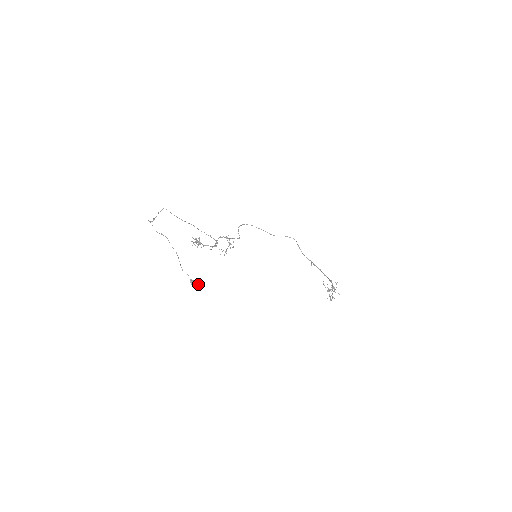
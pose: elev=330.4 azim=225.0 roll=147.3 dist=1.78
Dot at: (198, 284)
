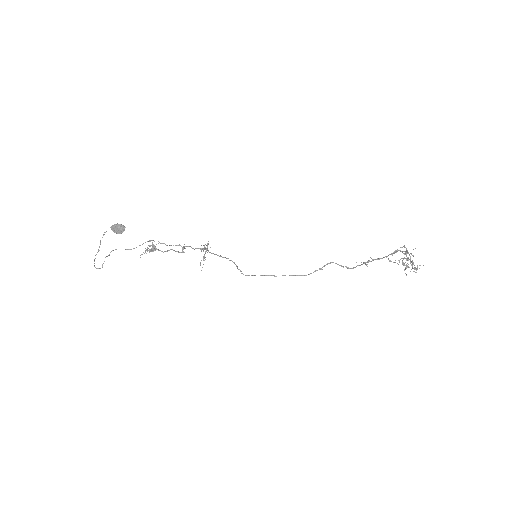
Dot at: (121, 225)
